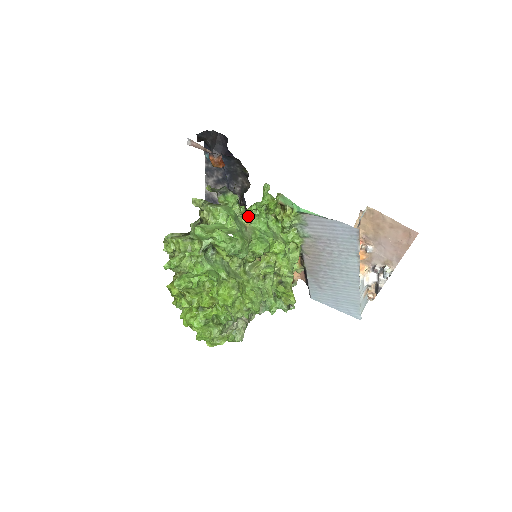
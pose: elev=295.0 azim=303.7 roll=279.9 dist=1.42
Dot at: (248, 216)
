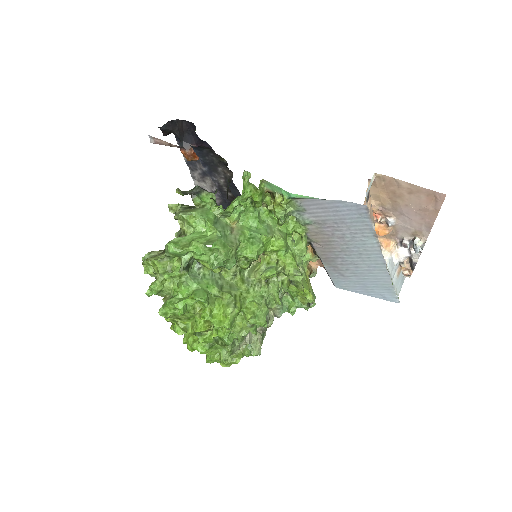
Dot at: (232, 215)
